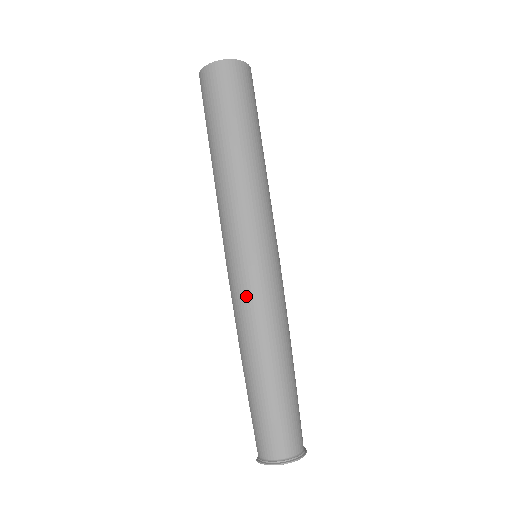
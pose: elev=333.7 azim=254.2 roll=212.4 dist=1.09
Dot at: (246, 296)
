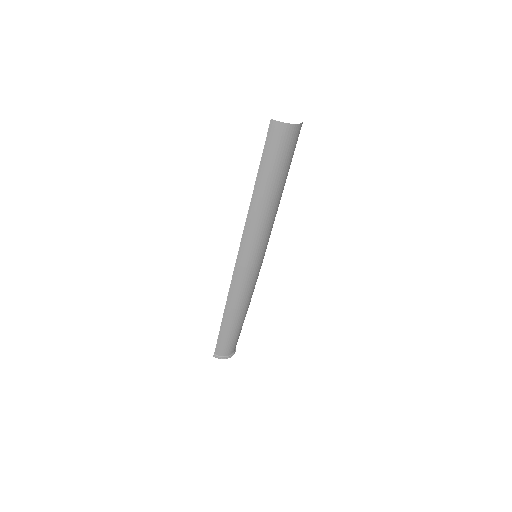
Dot at: (248, 283)
